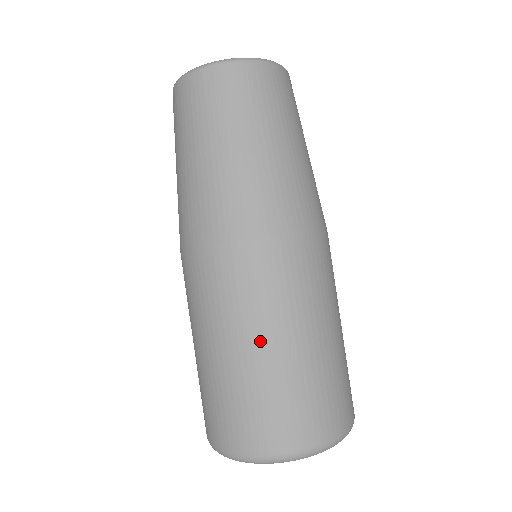
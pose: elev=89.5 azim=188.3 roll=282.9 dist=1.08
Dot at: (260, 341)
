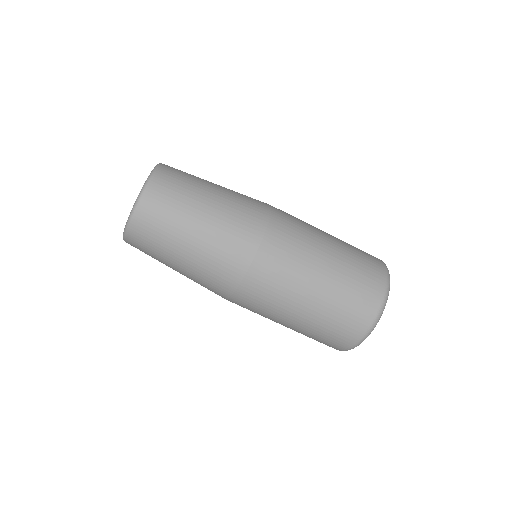
Dot at: (322, 263)
